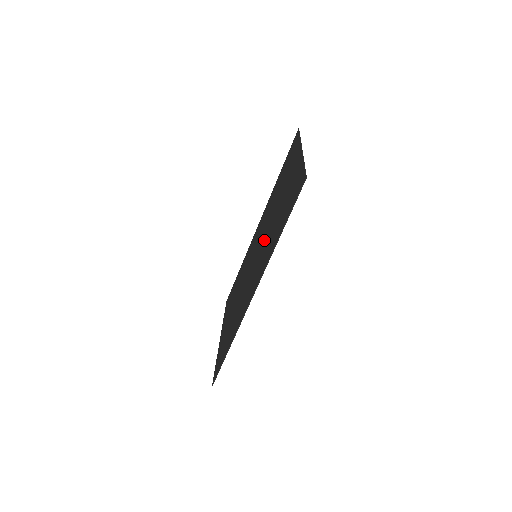
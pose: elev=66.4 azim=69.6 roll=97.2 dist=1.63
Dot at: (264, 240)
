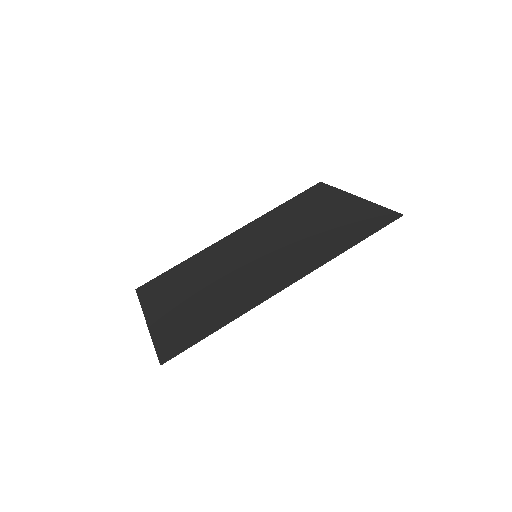
Dot at: (284, 245)
